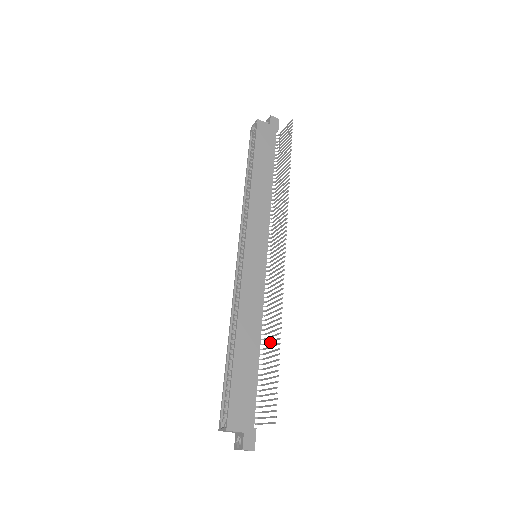
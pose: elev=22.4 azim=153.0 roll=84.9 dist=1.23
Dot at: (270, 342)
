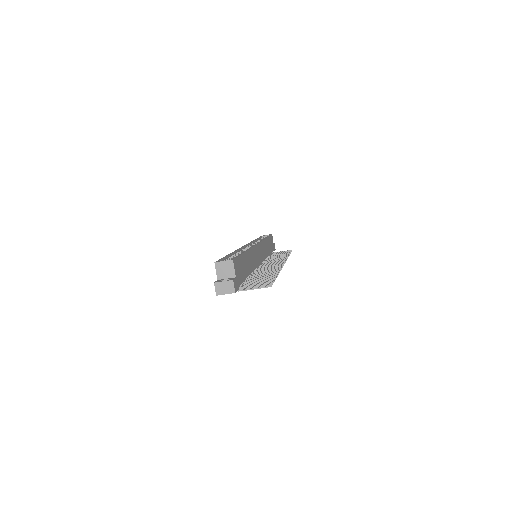
Dot at: (262, 276)
